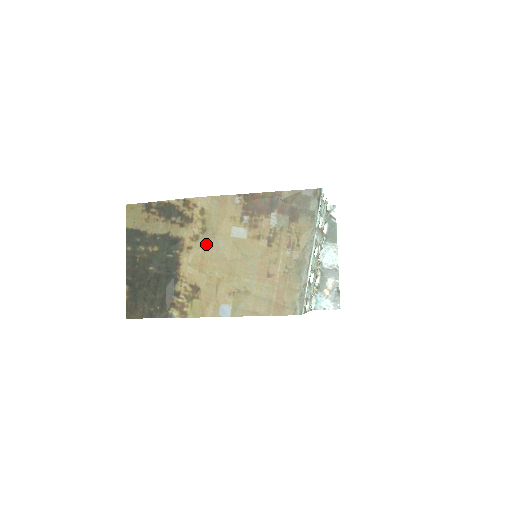
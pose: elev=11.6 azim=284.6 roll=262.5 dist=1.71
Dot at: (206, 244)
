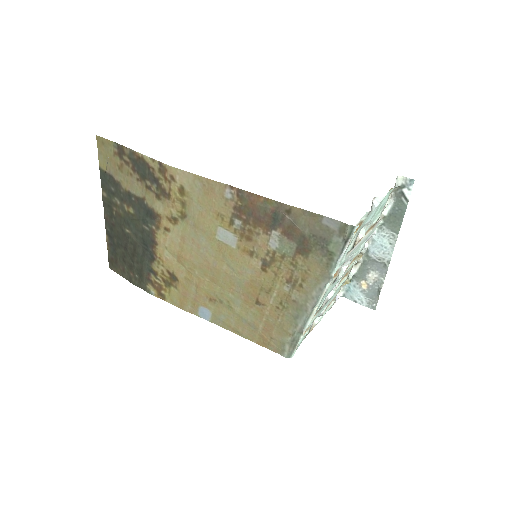
Dot at: (185, 234)
